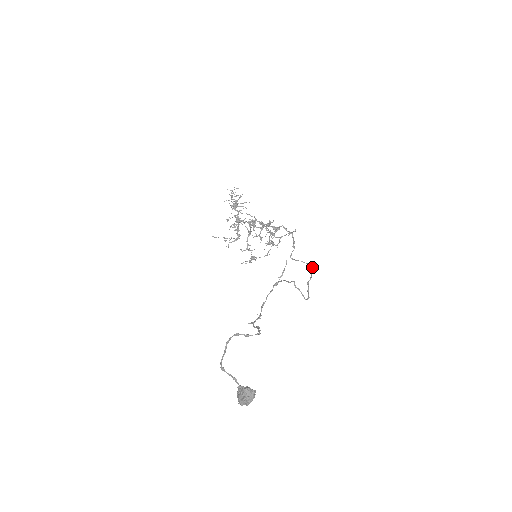
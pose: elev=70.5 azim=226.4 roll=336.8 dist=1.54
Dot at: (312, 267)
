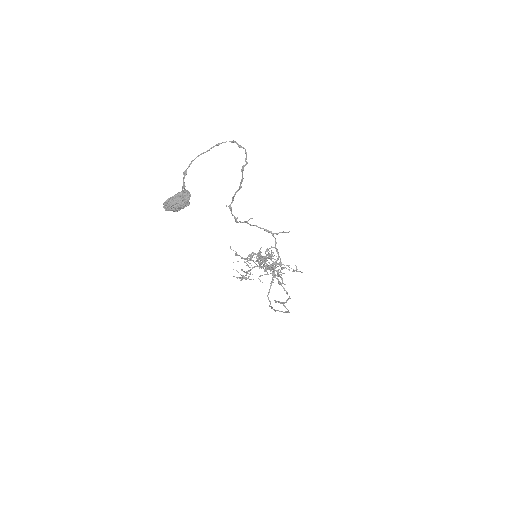
Dot at: (288, 312)
